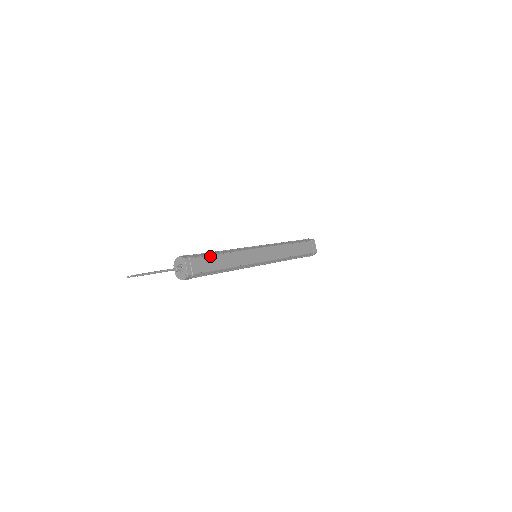
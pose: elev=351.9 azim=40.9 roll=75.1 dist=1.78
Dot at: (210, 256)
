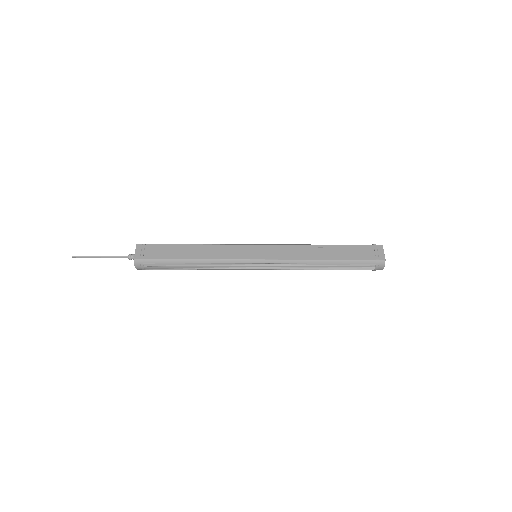
Dot at: (173, 245)
